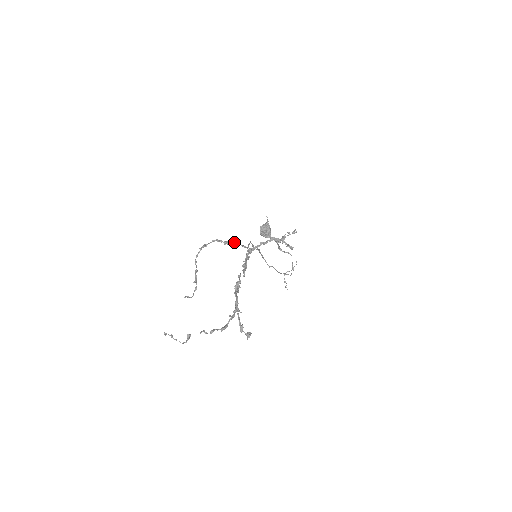
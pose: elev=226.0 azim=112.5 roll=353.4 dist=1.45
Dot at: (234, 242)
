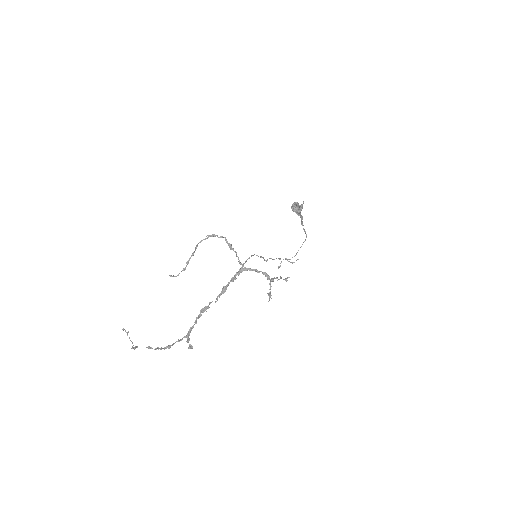
Dot at: (236, 252)
